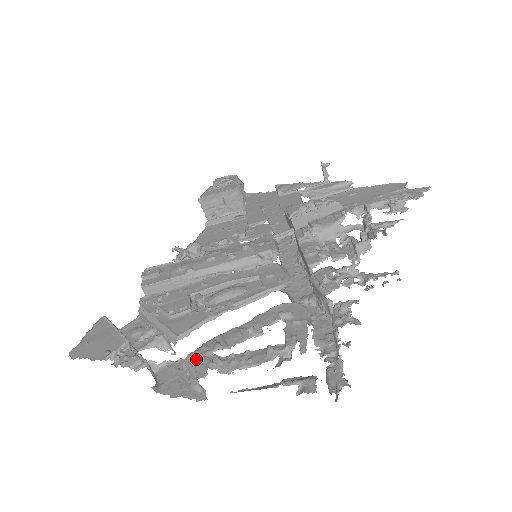
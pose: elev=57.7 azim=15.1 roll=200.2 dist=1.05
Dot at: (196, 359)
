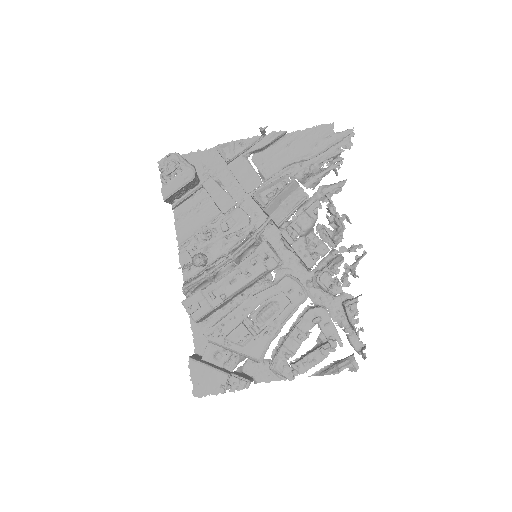
Dot at: (281, 369)
